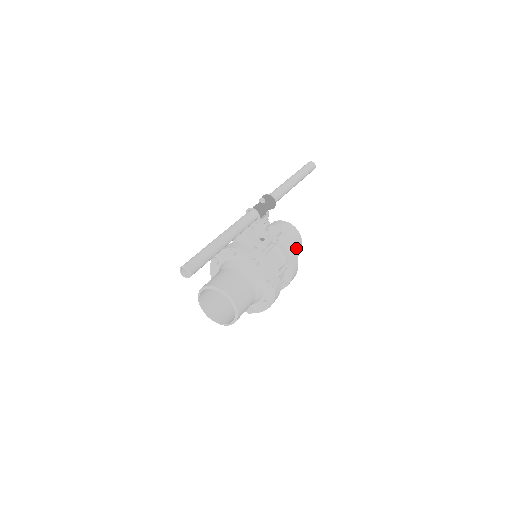
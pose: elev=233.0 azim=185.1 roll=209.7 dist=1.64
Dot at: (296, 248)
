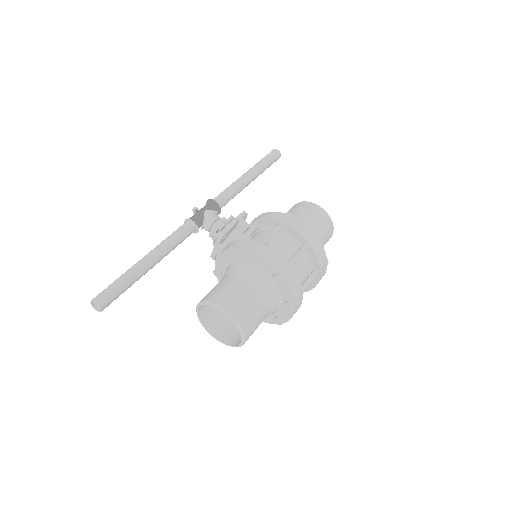
Dot at: (310, 214)
